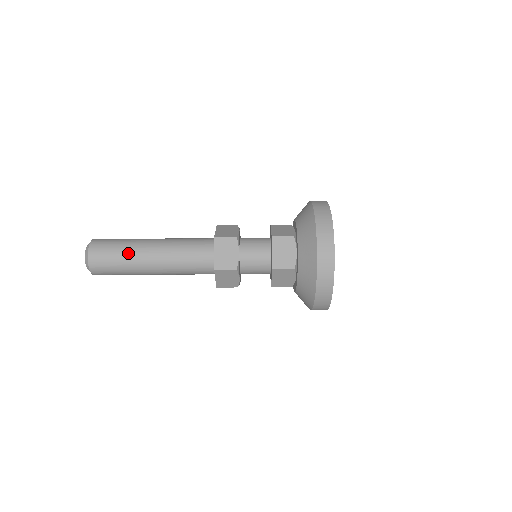
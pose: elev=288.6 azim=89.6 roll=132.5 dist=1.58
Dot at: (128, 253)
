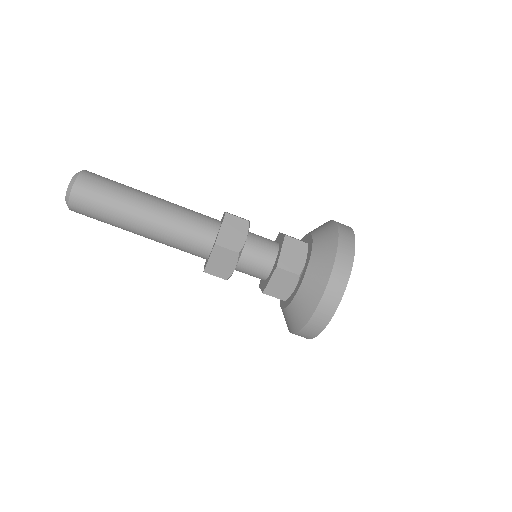
Dot at: (115, 216)
